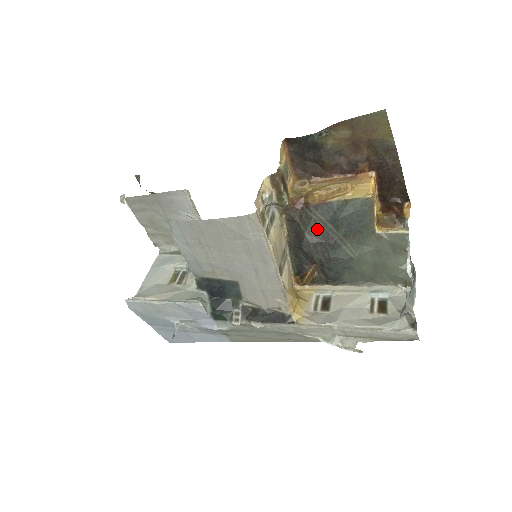
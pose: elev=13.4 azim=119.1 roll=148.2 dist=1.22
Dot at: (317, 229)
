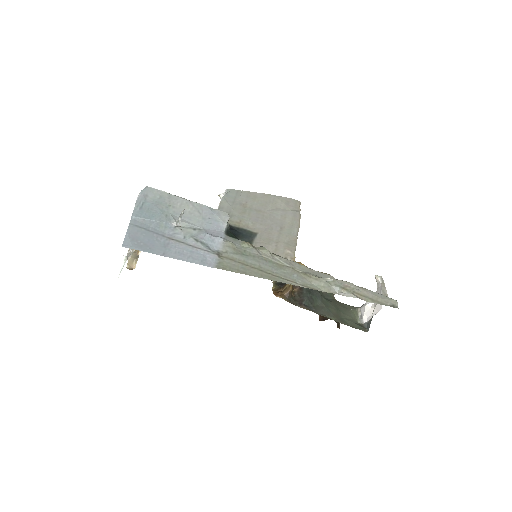
Dot at: occluded
